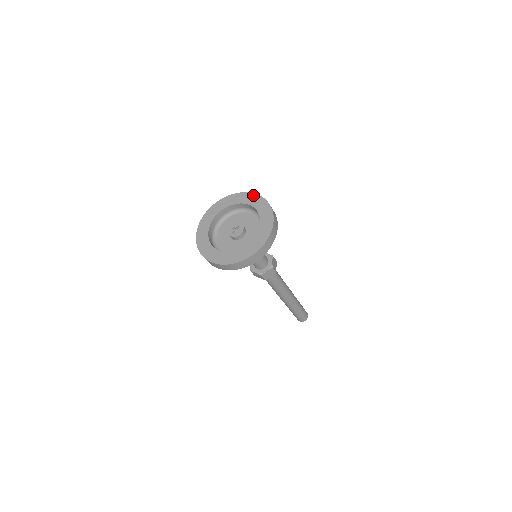
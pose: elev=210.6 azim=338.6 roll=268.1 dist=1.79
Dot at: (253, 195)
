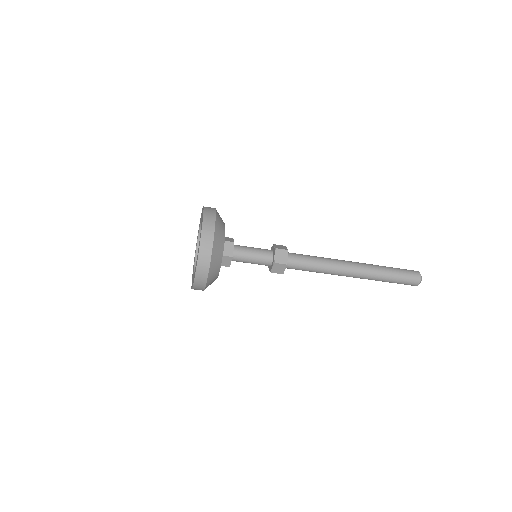
Dot at: occluded
